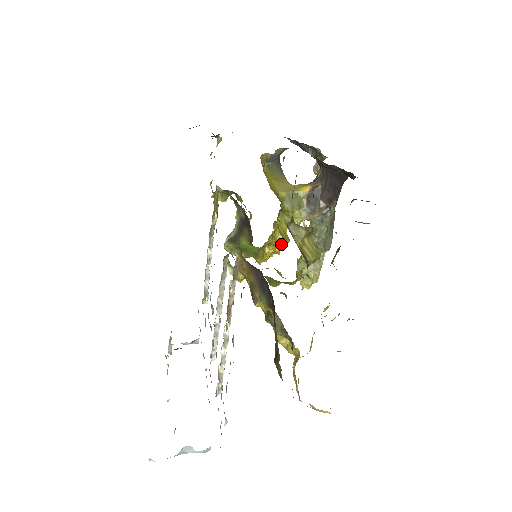
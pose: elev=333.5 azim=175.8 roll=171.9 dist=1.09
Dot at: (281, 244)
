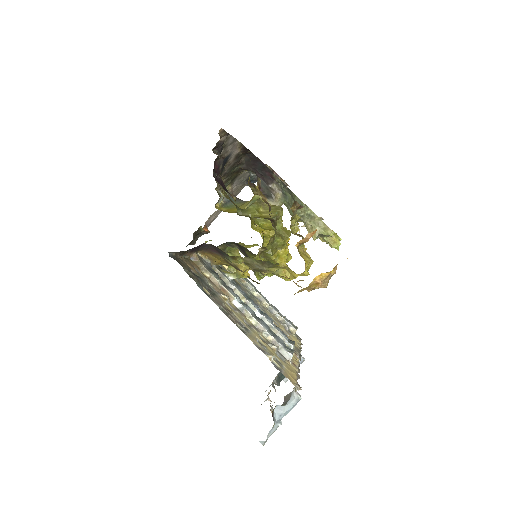
Dot at: occluded
